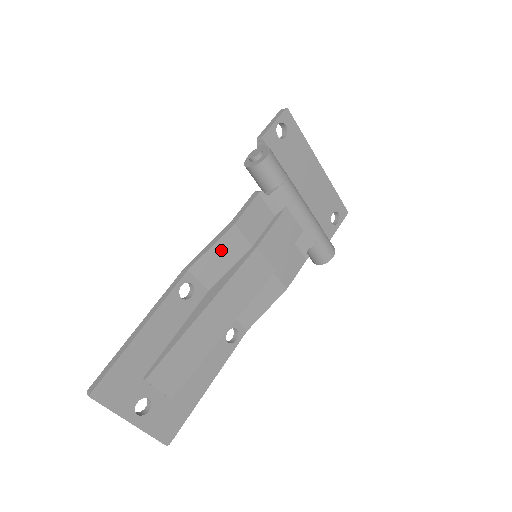
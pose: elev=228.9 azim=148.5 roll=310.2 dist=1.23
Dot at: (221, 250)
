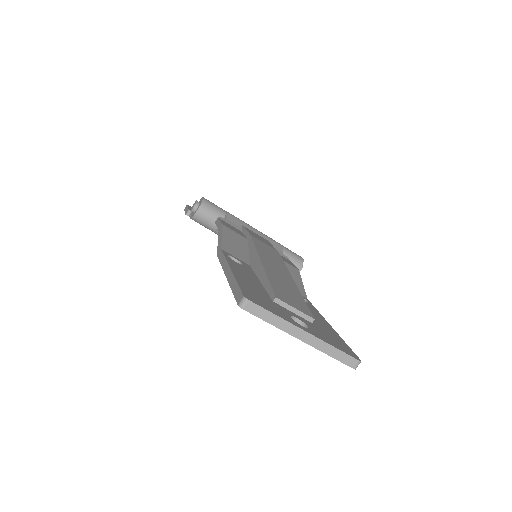
Dot at: (230, 239)
